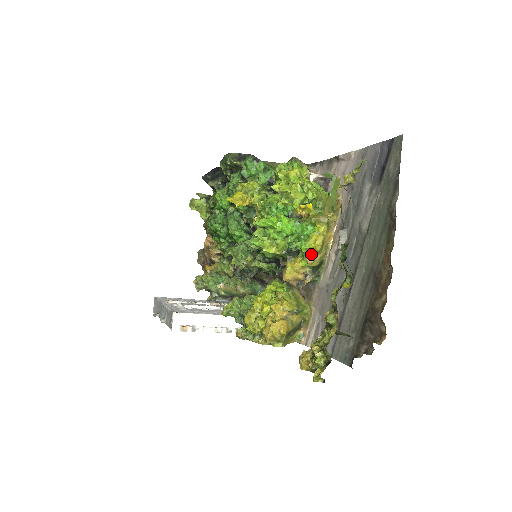
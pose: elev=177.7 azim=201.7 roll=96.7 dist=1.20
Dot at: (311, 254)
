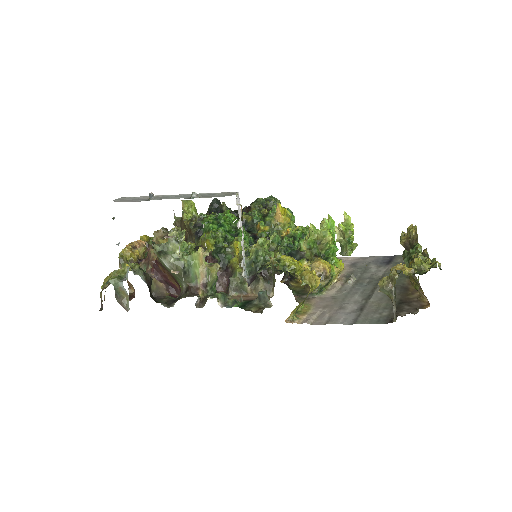
Dot at: (338, 267)
